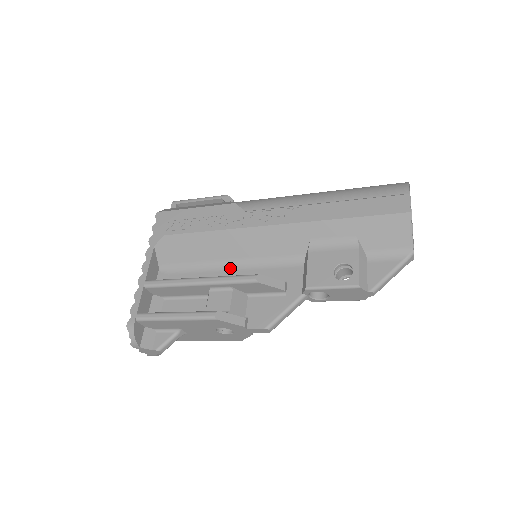
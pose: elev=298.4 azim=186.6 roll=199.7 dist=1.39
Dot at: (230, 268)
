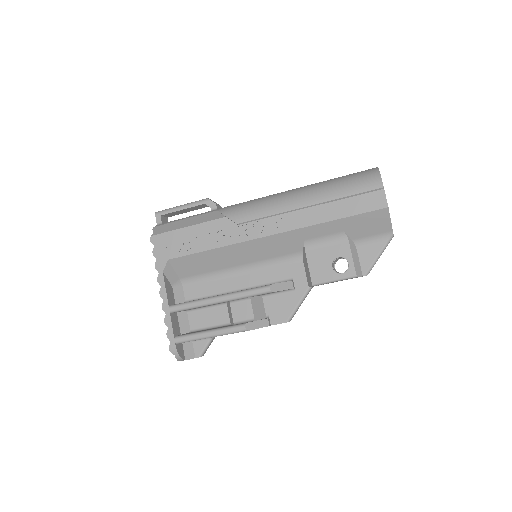
Dot at: (237, 273)
